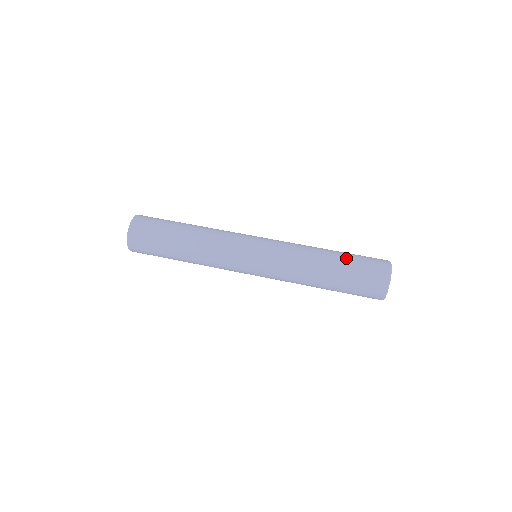
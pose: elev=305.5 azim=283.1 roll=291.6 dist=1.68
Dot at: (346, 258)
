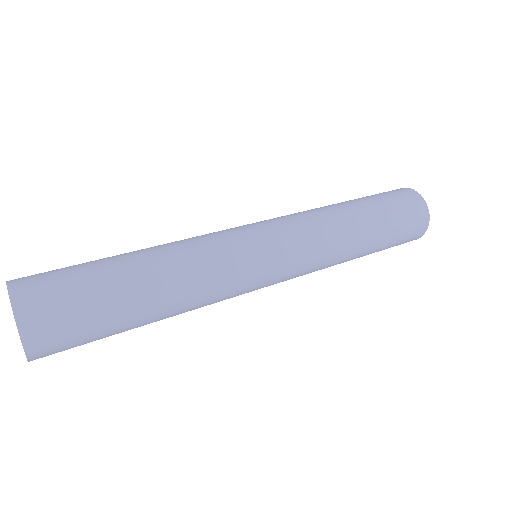
Dot at: (366, 198)
